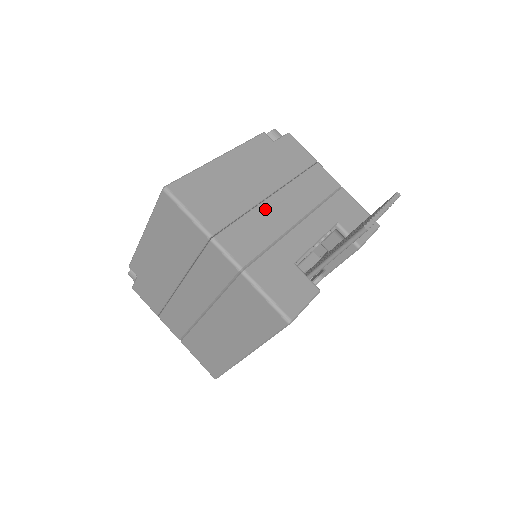
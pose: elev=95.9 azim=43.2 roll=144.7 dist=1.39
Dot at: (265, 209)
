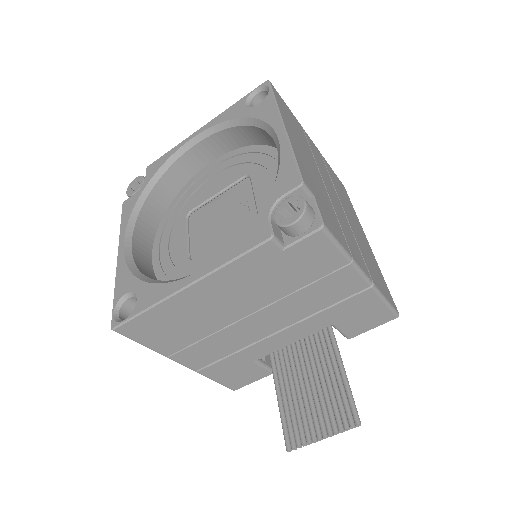
Dot at: (236, 329)
